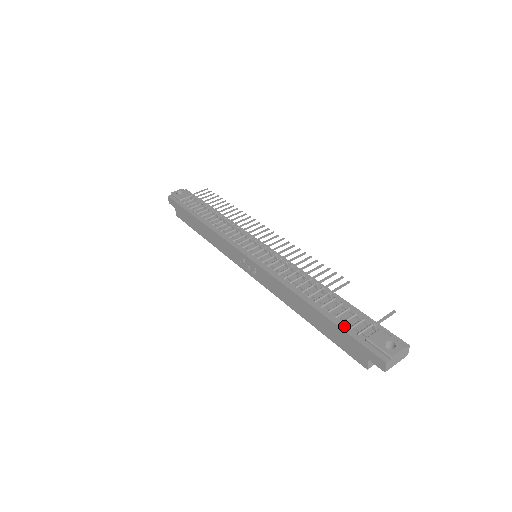
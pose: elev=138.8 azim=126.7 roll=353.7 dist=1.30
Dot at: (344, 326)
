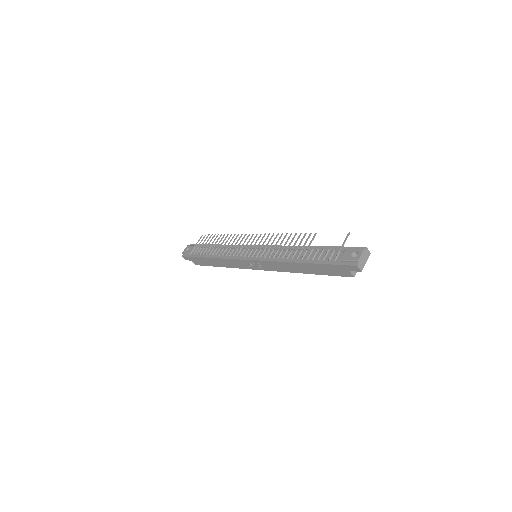
Dot at: (325, 262)
